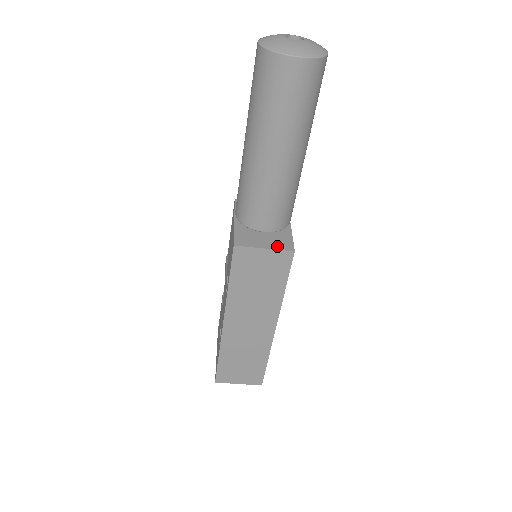
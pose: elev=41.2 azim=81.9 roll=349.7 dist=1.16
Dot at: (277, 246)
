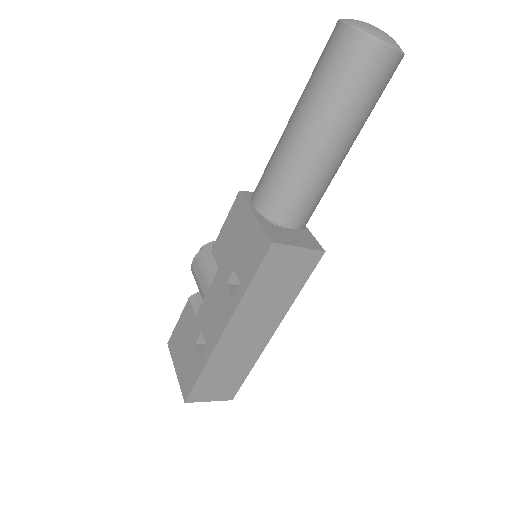
Dot at: (309, 245)
